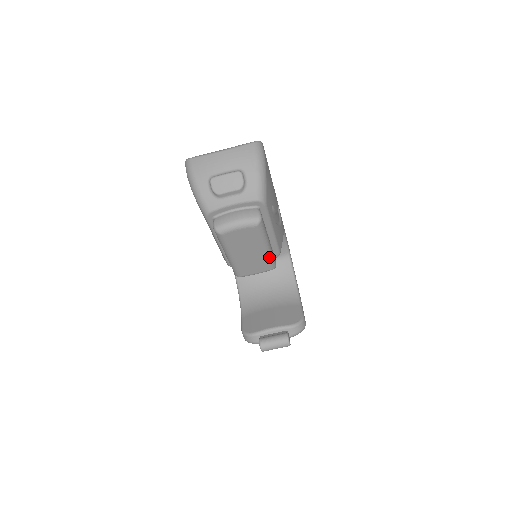
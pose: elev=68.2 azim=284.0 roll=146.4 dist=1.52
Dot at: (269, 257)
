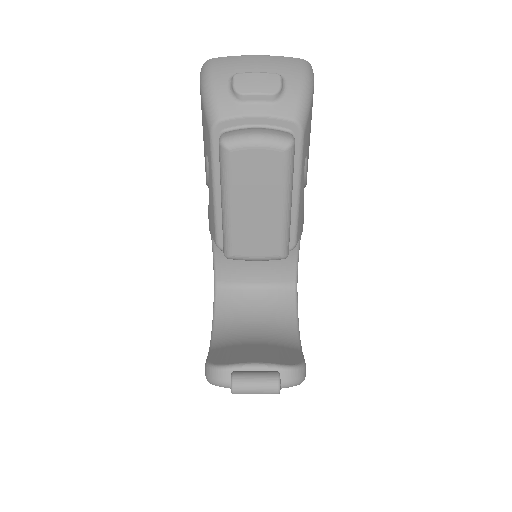
Dot at: (284, 228)
